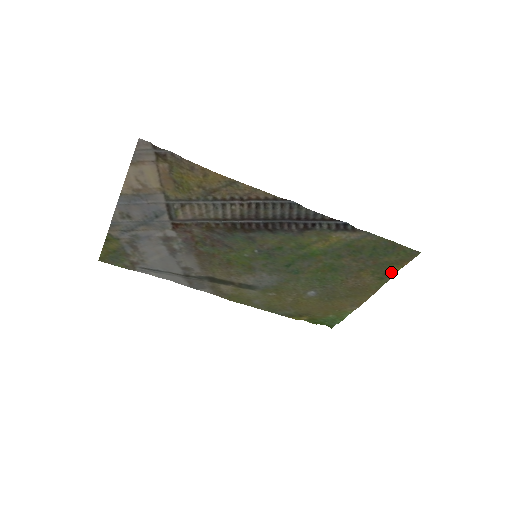
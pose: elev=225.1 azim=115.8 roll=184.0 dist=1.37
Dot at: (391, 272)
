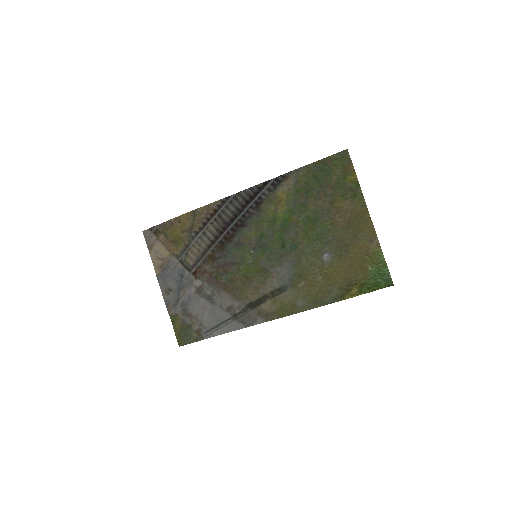
Dot at: (354, 184)
